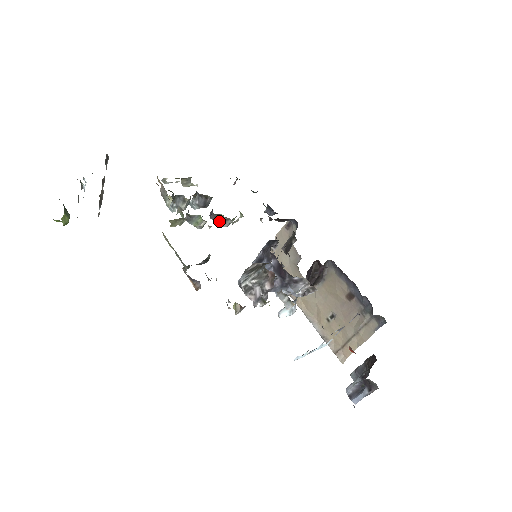
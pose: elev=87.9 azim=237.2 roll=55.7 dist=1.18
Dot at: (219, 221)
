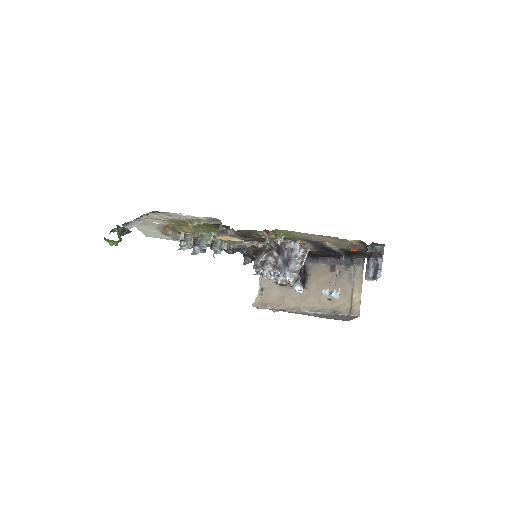
Dot at: (220, 246)
